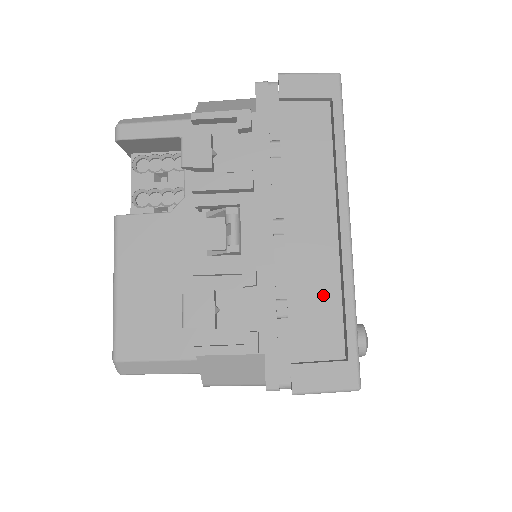
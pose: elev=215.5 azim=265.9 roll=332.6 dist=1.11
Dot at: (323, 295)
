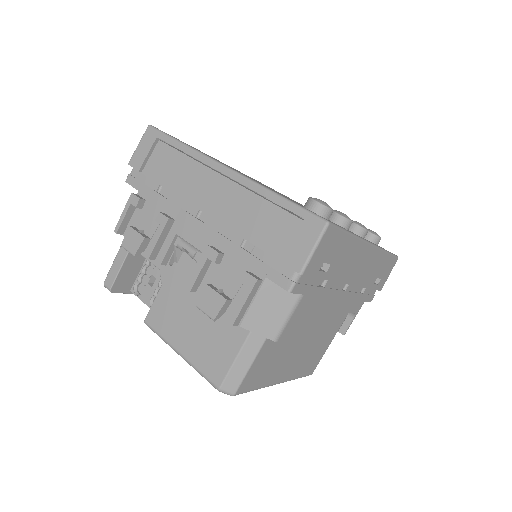
Dot at: (256, 212)
